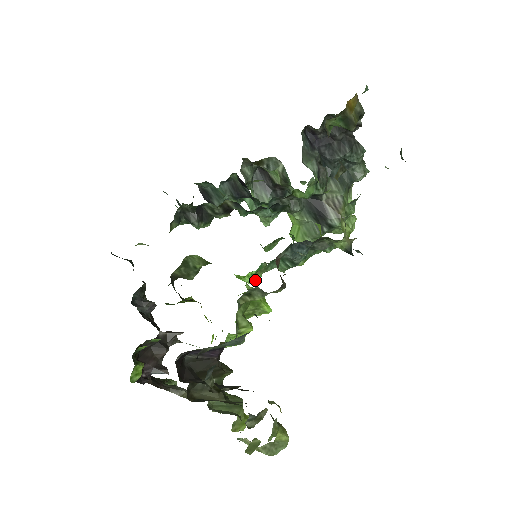
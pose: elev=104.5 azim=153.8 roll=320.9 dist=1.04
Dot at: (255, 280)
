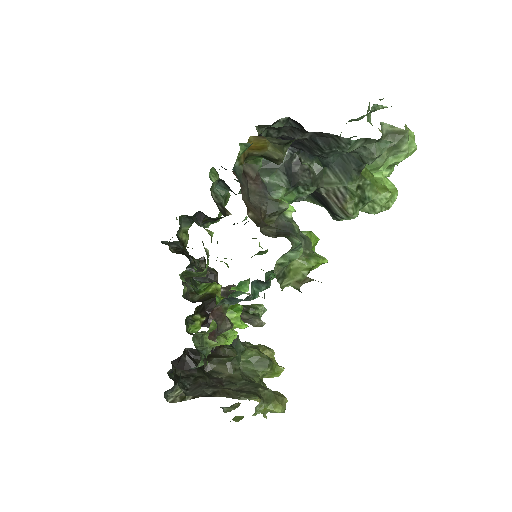
Dot at: occluded
